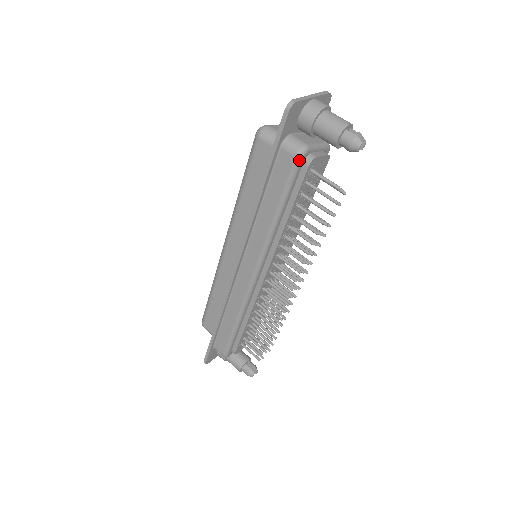
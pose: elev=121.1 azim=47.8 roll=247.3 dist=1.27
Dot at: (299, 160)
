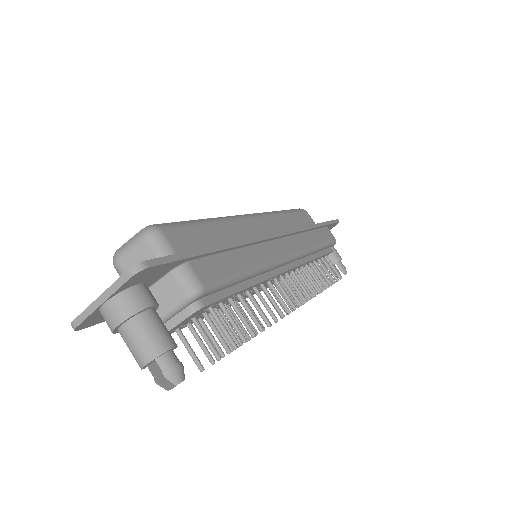
Dot at: occluded
